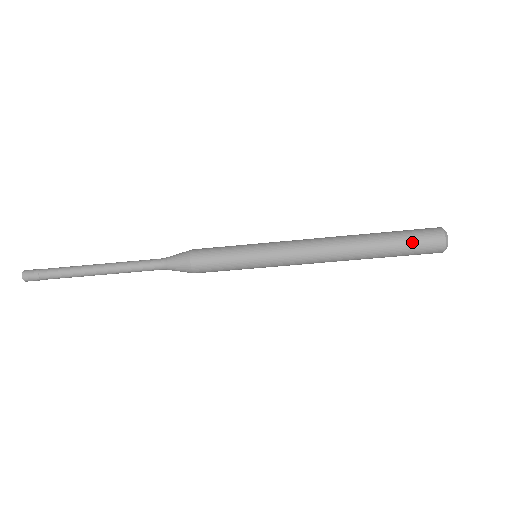
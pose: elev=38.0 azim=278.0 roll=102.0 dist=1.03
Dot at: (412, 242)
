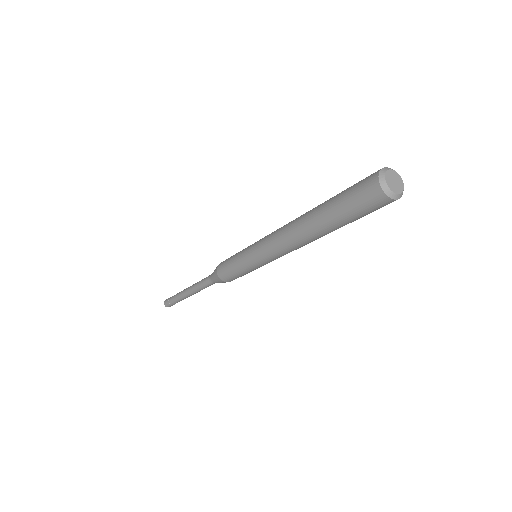
Dot at: (348, 191)
